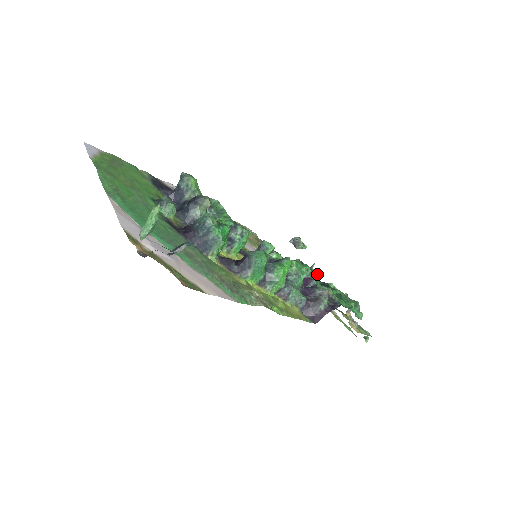
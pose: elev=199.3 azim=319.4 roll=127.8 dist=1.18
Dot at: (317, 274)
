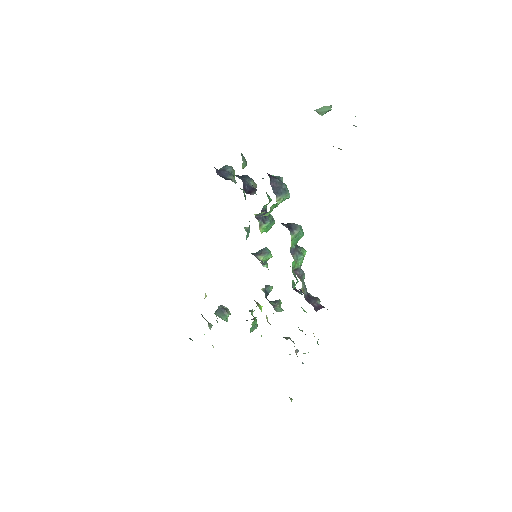
Dot at: (257, 326)
